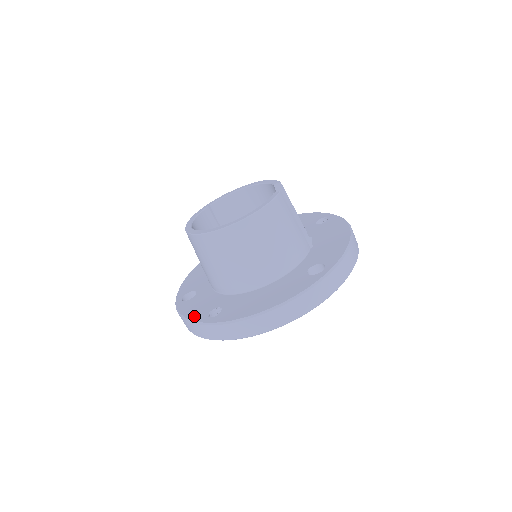
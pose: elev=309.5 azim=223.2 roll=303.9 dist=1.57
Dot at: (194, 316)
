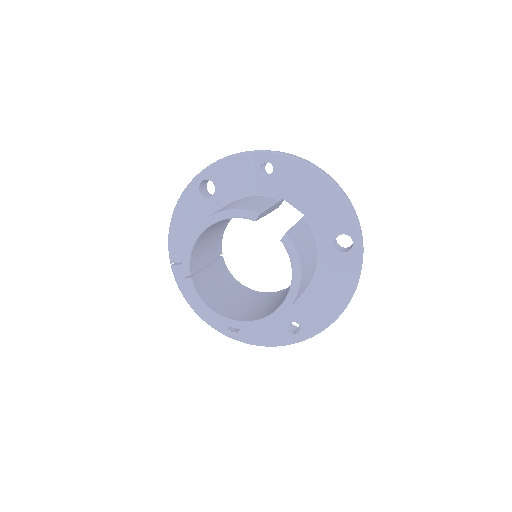
Dot at: (276, 341)
